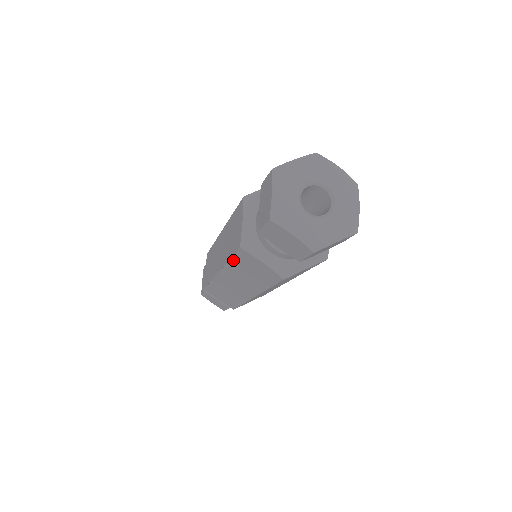
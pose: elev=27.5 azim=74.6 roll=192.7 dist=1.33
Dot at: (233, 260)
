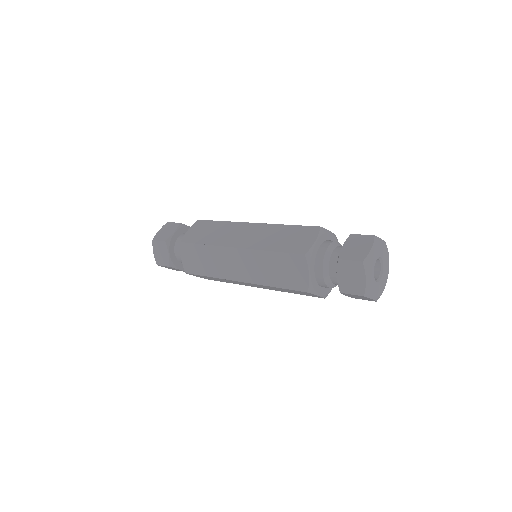
Dot at: occluded
